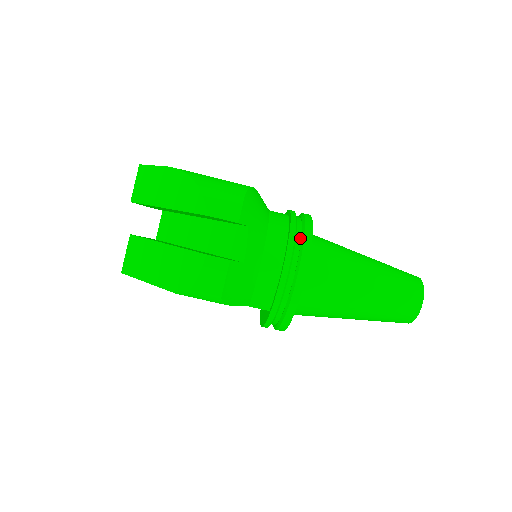
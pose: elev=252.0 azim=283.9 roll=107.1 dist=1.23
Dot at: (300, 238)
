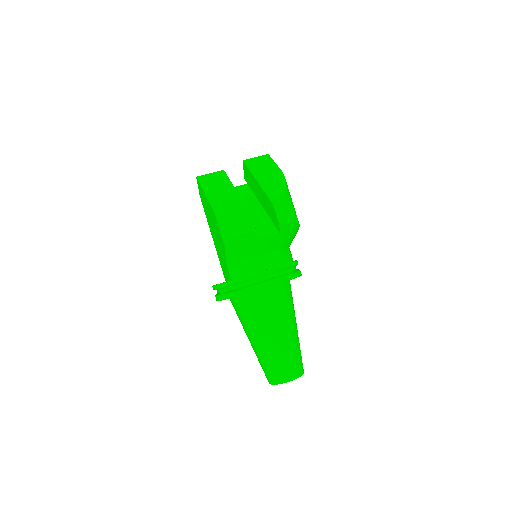
Dot at: (288, 272)
